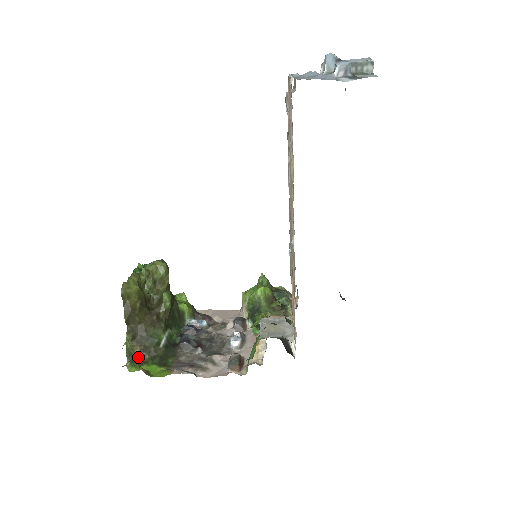
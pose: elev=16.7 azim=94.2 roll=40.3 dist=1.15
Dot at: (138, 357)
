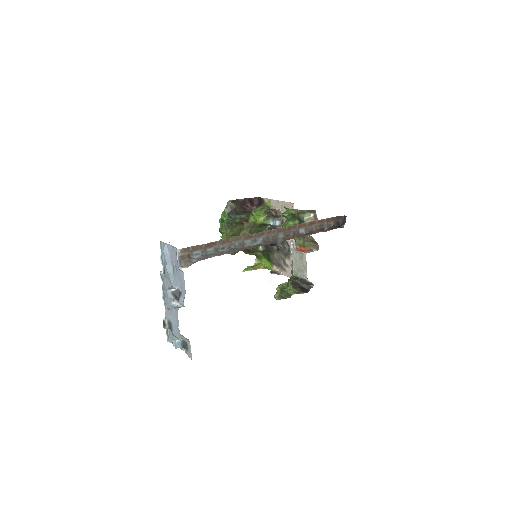
Dot at: (258, 253)
